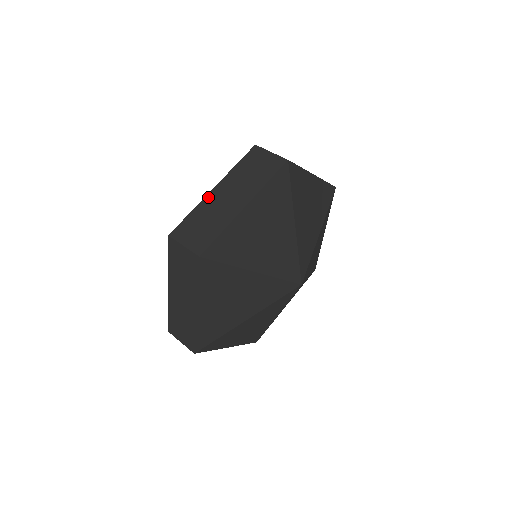
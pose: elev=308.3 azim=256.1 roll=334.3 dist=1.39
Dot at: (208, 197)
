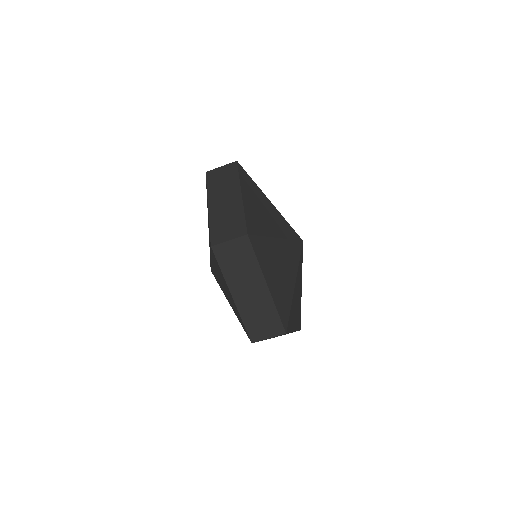
Dot at: (211, 212)
